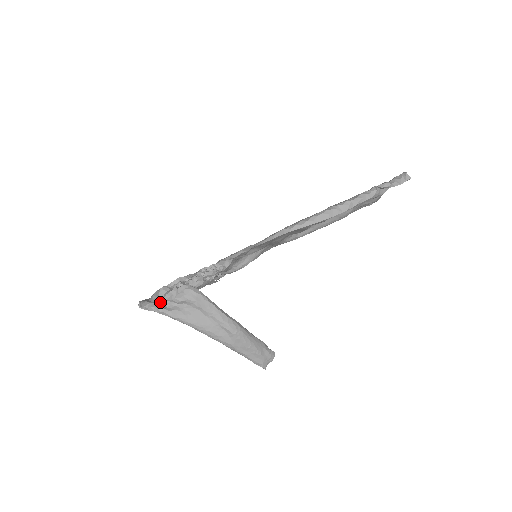
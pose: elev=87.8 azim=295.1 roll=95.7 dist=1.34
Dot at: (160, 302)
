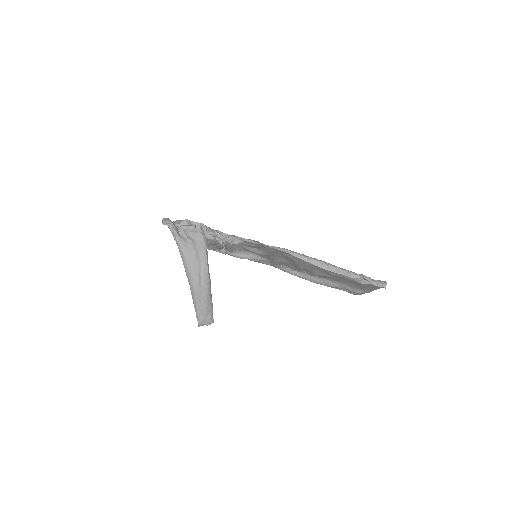
Dot at: (178, 227)
